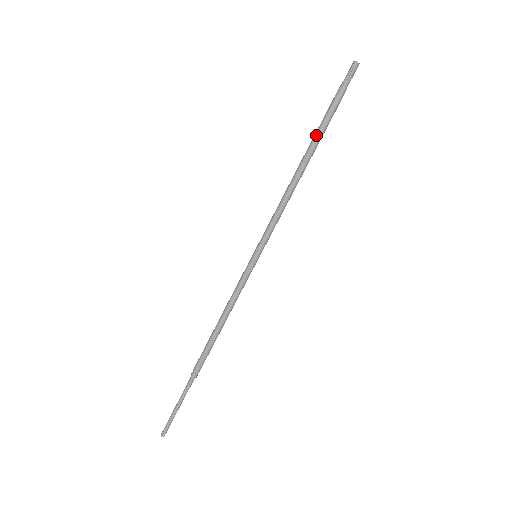
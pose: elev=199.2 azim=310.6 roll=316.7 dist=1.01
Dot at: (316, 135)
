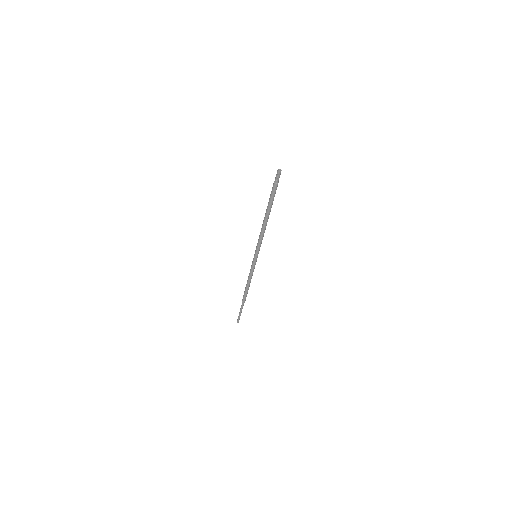
Dot at: (268, 205)
